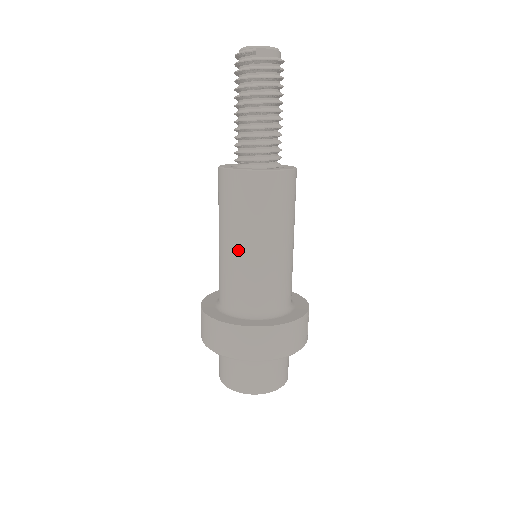
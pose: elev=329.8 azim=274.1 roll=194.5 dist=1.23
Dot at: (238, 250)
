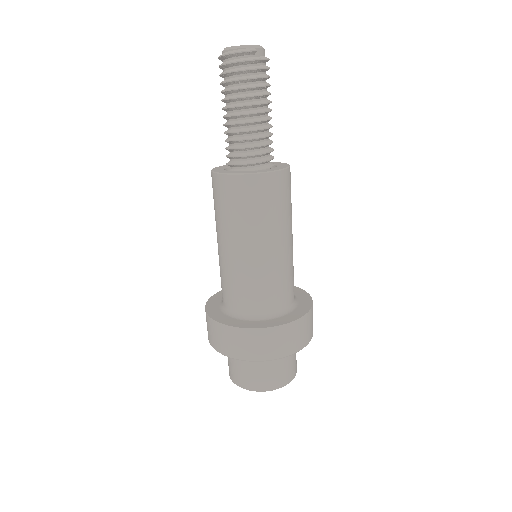
Dot at: (264, 253)
